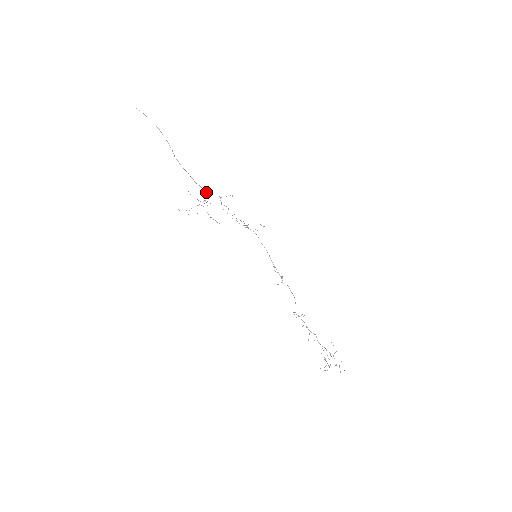
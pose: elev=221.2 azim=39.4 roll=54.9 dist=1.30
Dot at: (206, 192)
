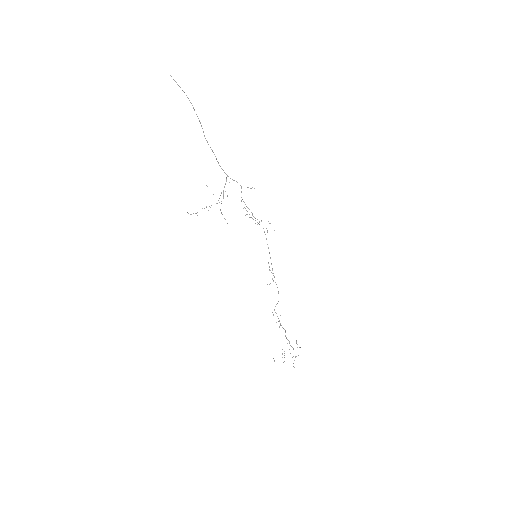
Dot at: occluded
